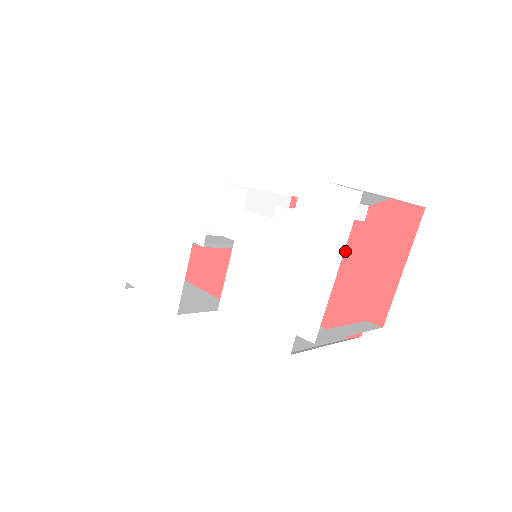
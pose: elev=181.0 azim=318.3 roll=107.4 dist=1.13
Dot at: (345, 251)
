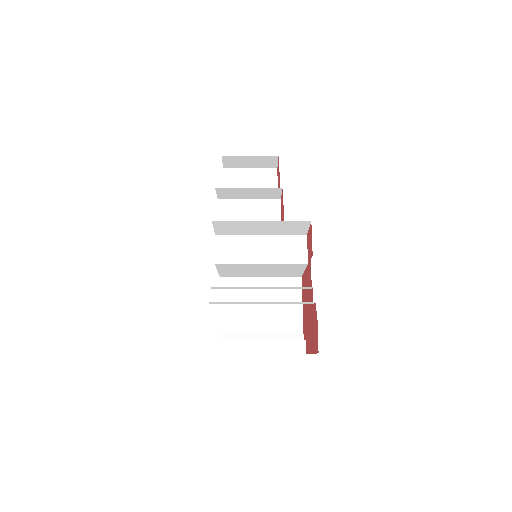
Dot at: (309, 299)
